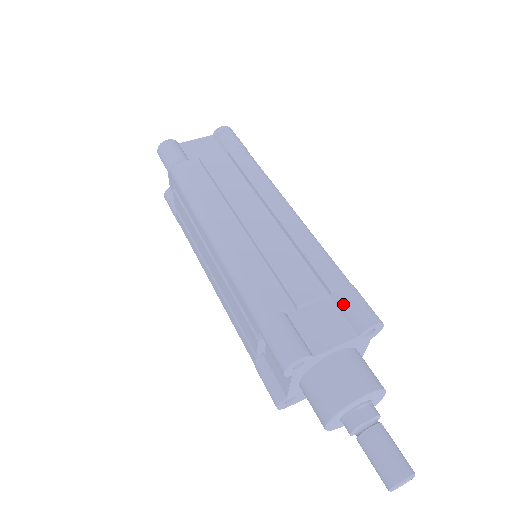
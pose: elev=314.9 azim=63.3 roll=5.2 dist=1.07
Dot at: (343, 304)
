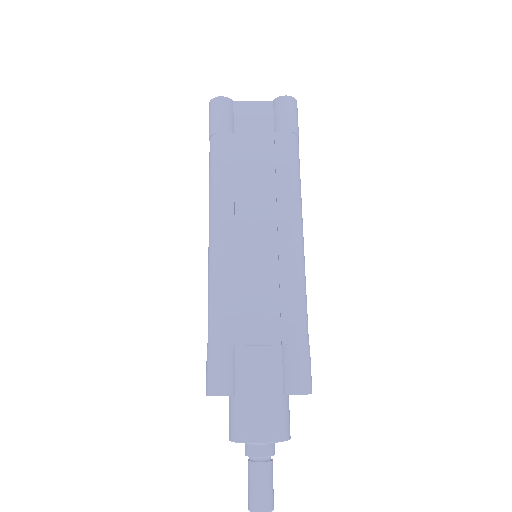
Dot at: (286, 361)
